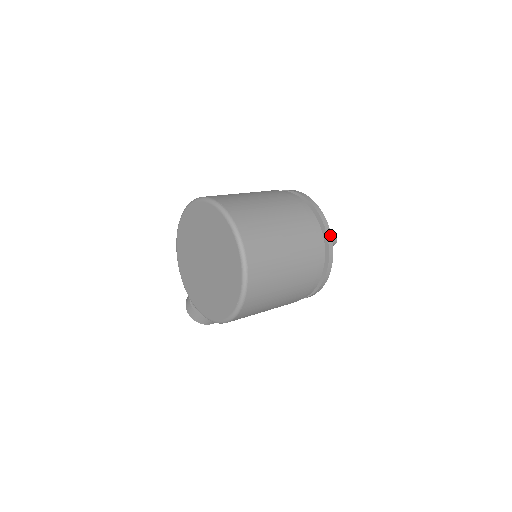
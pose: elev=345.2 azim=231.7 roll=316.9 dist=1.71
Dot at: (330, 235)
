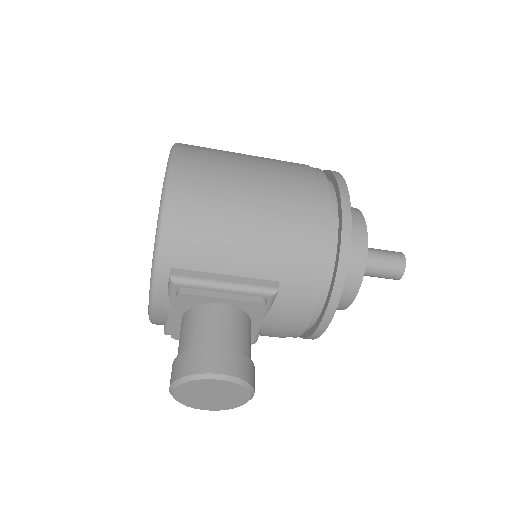
Dot at: occluded
